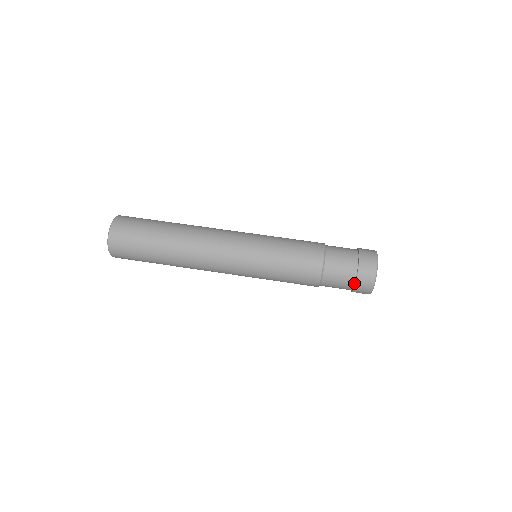
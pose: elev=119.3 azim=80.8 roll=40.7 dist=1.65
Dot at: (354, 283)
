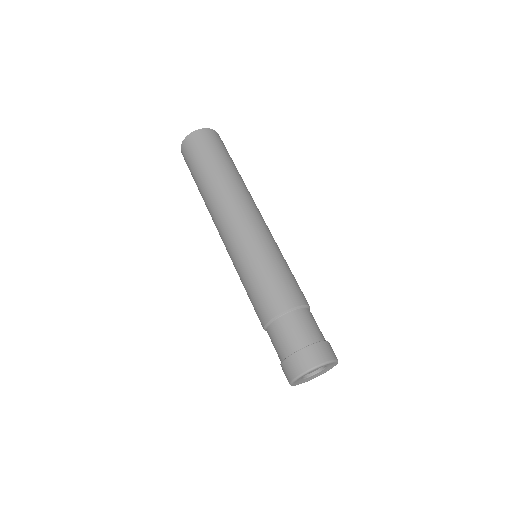
Dot at: occluded
